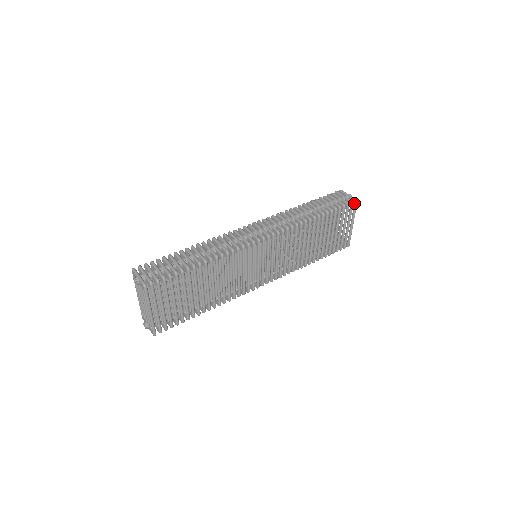
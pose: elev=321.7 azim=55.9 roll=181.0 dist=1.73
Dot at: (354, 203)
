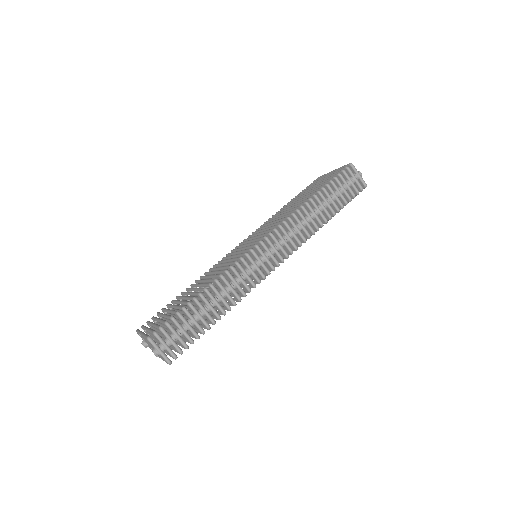
Dot at: (363, 187)
